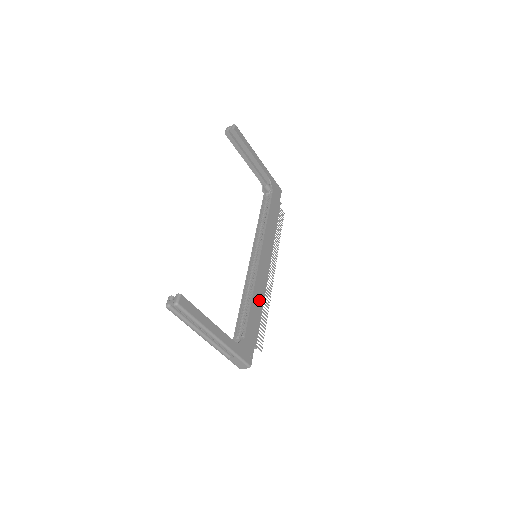
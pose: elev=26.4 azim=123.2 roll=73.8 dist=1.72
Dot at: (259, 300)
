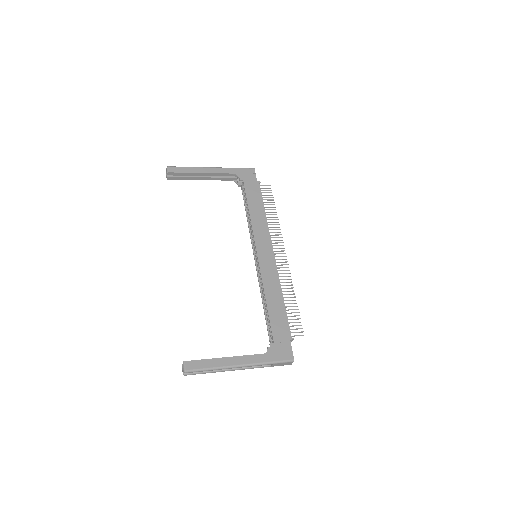
Dot at: (275, 295)
